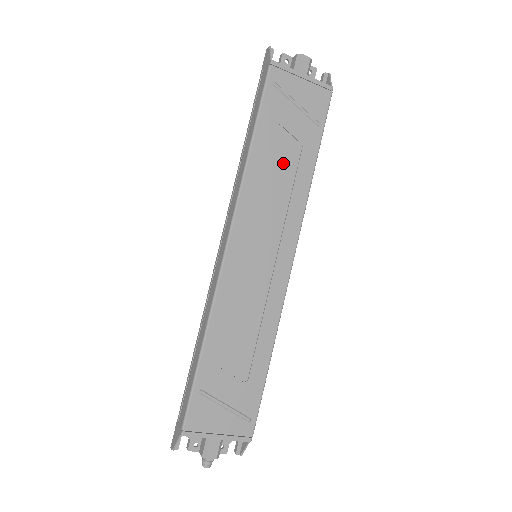
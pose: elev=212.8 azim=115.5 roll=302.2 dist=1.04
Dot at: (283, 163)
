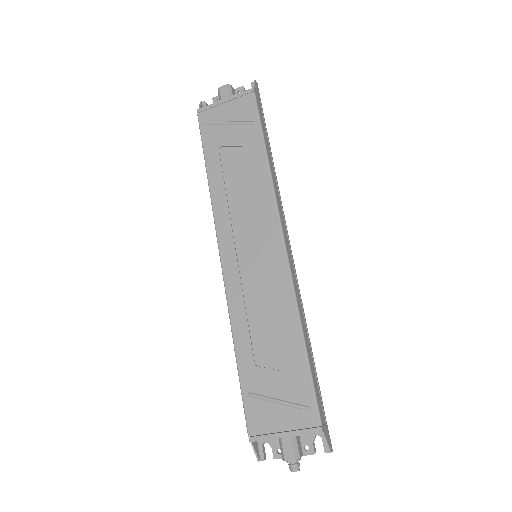
Dot at: (238, 171)
